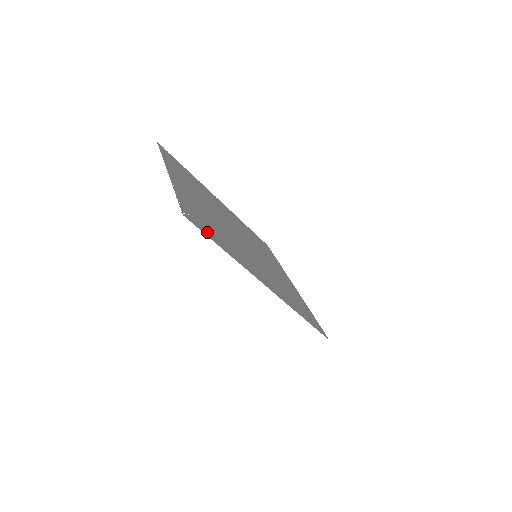
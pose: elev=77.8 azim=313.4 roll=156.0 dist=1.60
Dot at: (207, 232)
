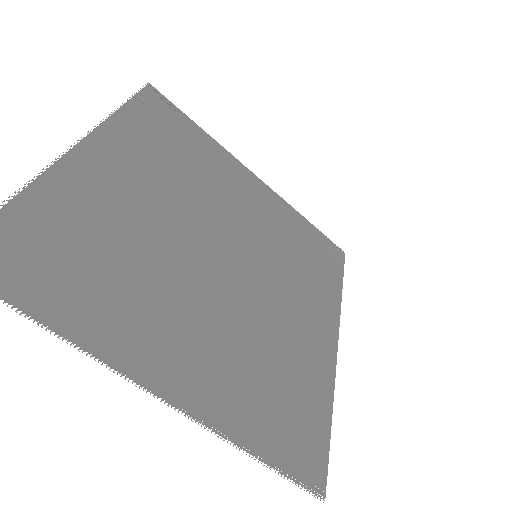
Dot at: (318, 440)
